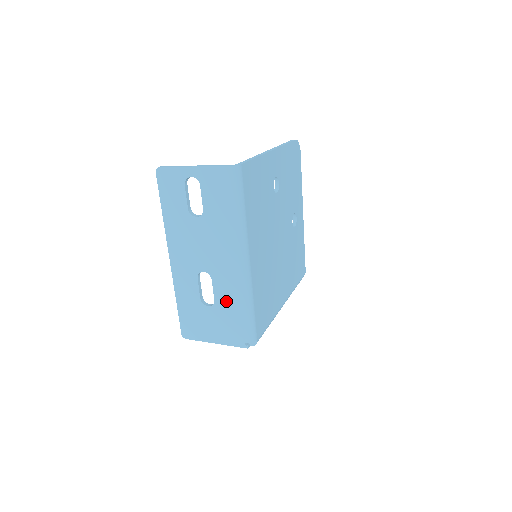
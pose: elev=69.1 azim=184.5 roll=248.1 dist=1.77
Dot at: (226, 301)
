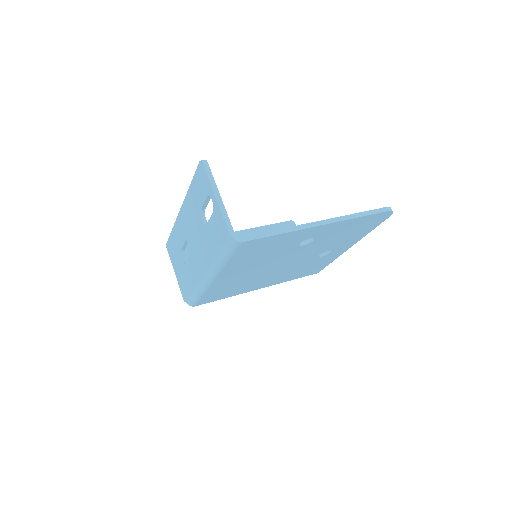
Dot at: (189, 274)
